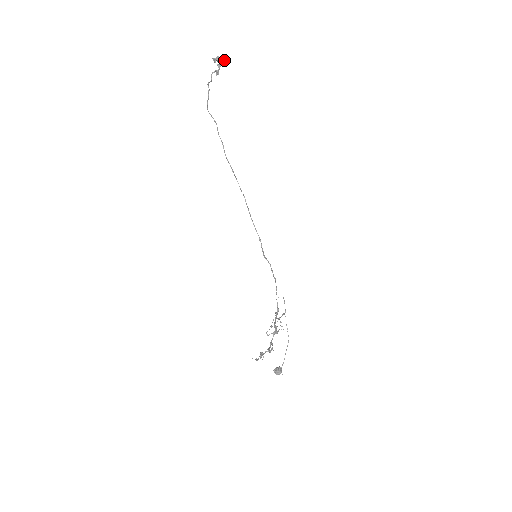
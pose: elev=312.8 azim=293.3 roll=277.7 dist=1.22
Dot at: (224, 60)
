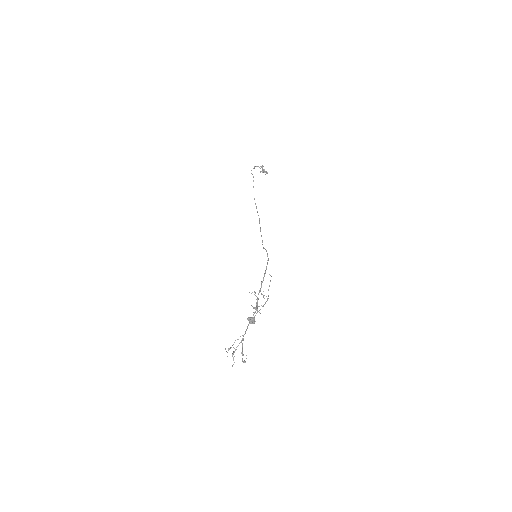
Dot at: (266, 173)
